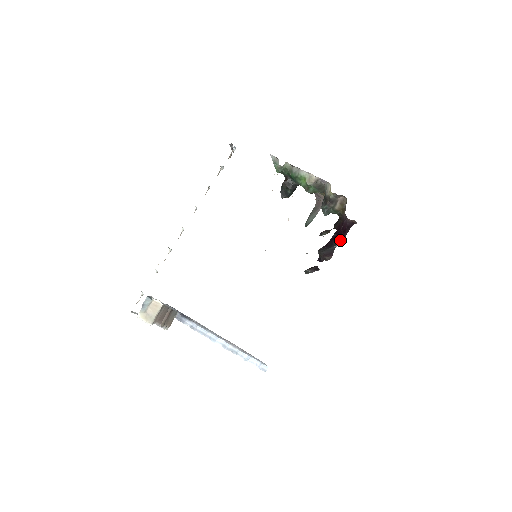
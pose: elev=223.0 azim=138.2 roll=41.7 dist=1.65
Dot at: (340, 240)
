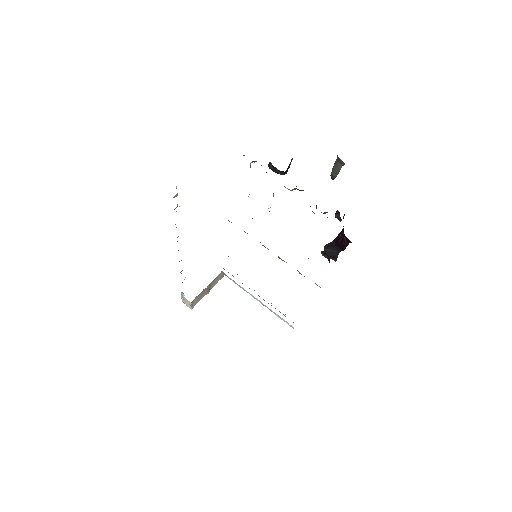
Dot at: (341, 249)
